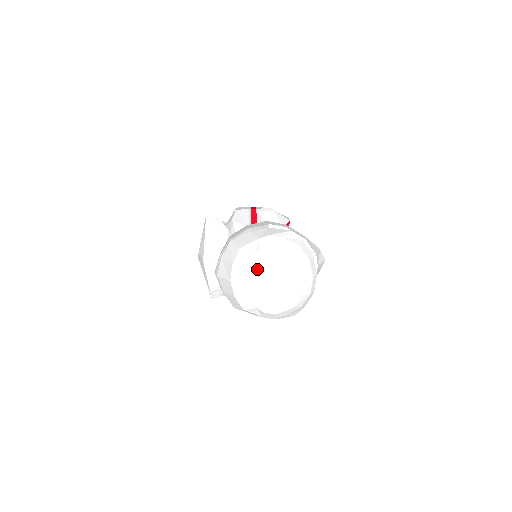
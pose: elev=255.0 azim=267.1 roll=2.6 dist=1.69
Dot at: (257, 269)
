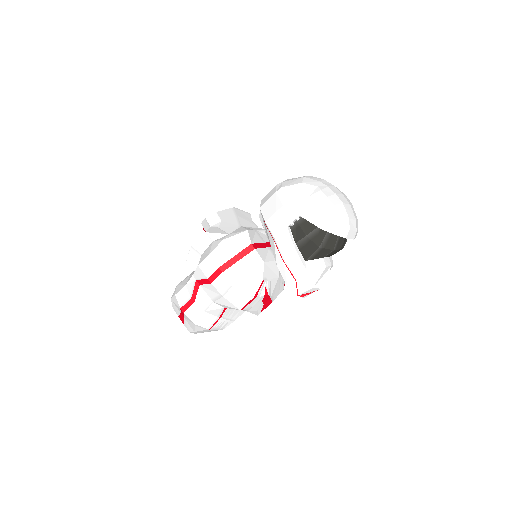
Dot at: (336, 187)
